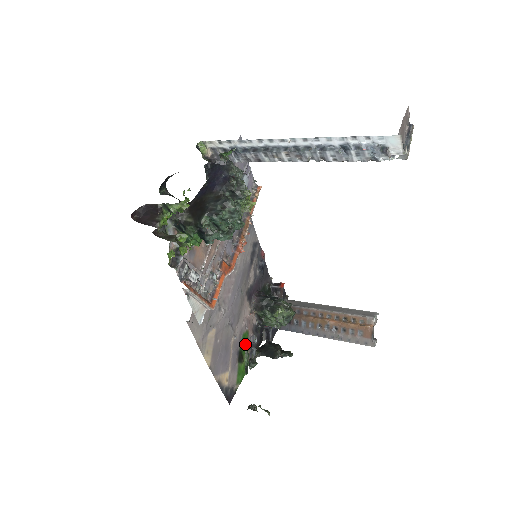
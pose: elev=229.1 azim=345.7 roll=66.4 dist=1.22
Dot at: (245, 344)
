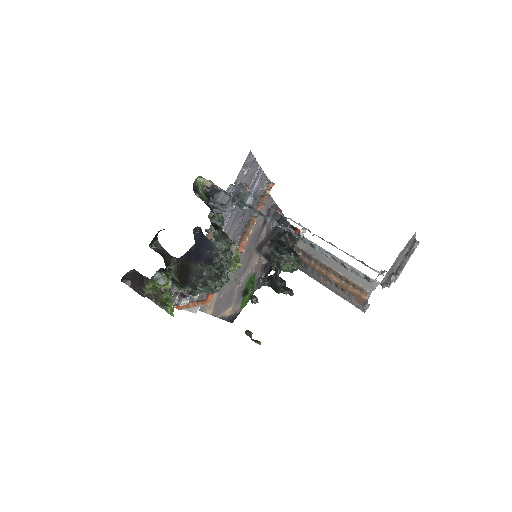
Dot at: (251, 282)
